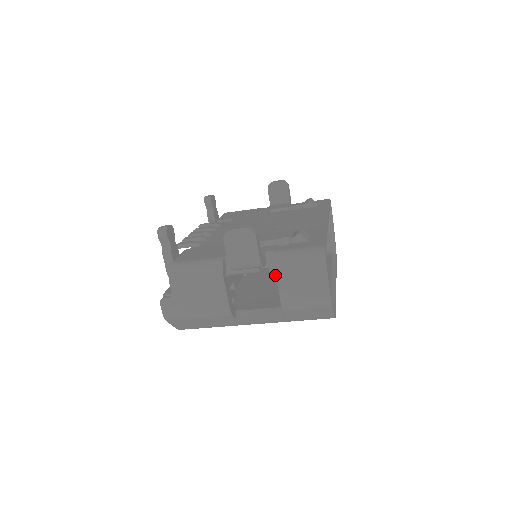
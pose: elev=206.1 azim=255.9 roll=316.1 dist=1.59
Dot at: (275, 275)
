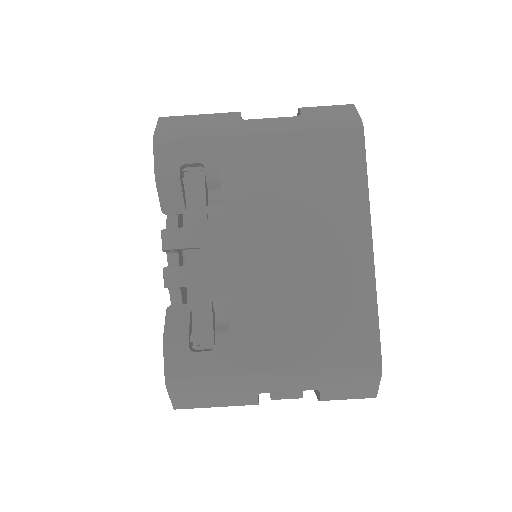
Dot at: occluded
